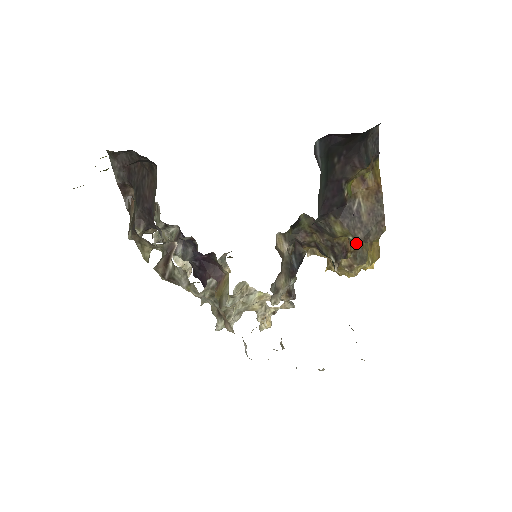
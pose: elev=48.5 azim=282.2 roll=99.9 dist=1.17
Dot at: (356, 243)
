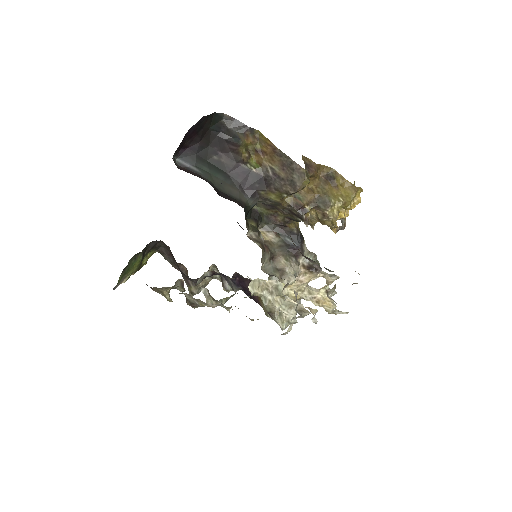
Dot at: (306, 195)
